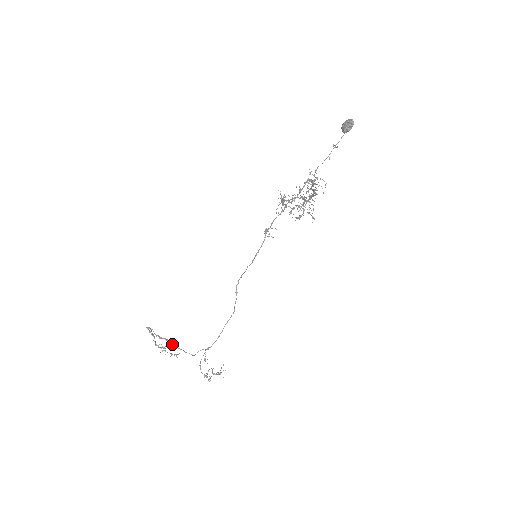
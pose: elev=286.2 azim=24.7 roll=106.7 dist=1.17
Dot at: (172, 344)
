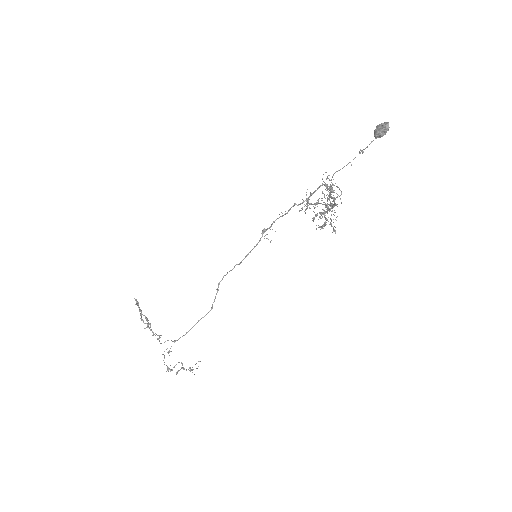
Dot at: (148, 324)
